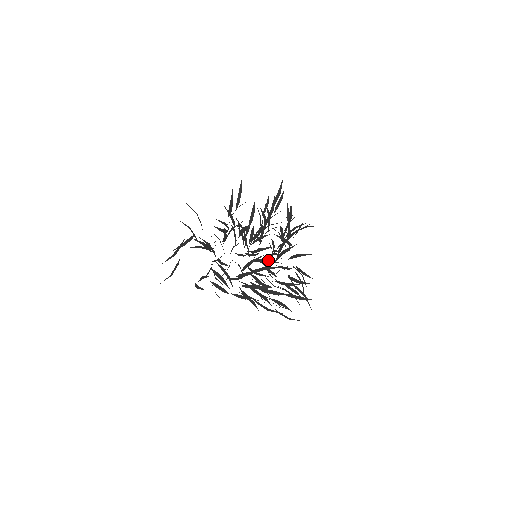
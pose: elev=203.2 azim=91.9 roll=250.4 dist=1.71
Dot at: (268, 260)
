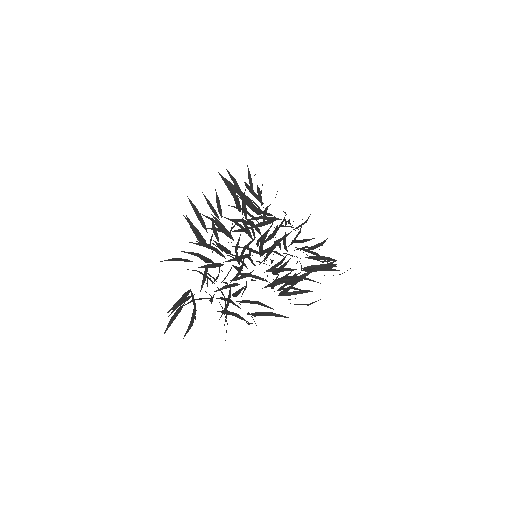
Dot at: occluded
